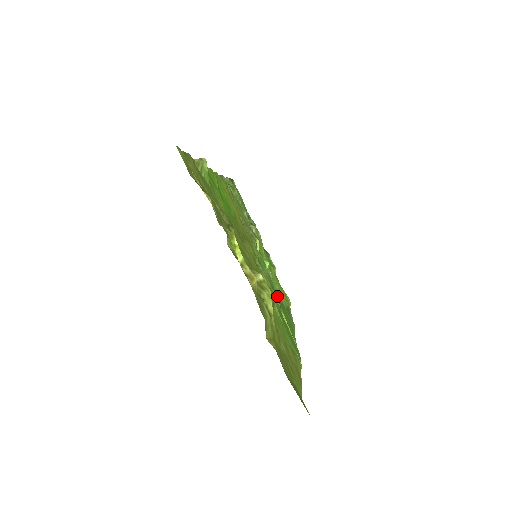
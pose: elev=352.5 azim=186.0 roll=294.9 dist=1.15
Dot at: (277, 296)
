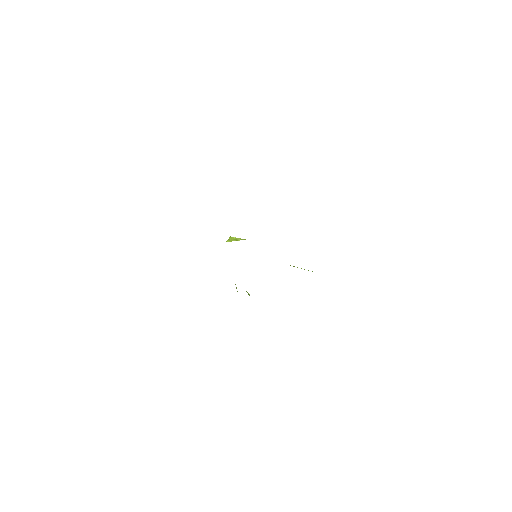
Dot at: occluded
